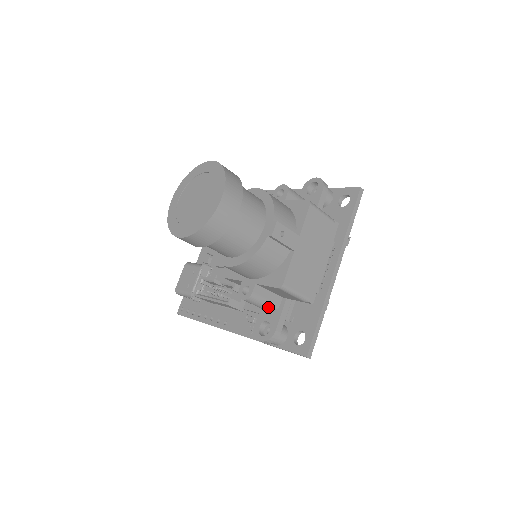
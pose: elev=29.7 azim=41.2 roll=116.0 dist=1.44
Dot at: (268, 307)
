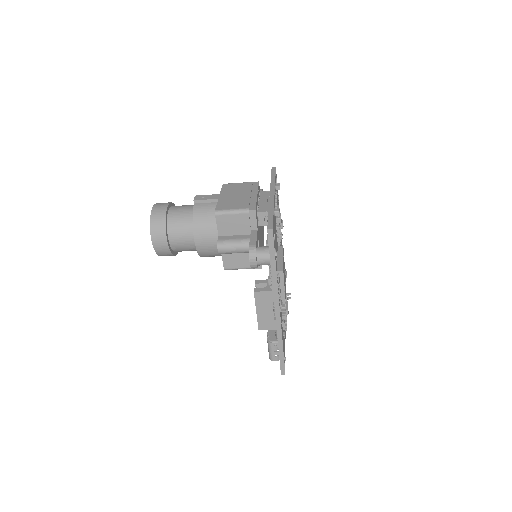
Dot at: (241, 243)
